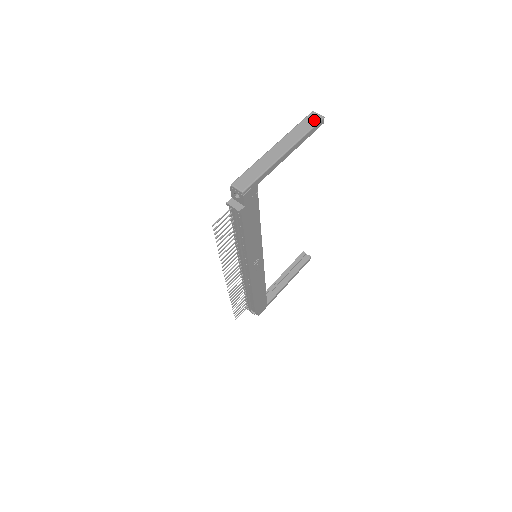
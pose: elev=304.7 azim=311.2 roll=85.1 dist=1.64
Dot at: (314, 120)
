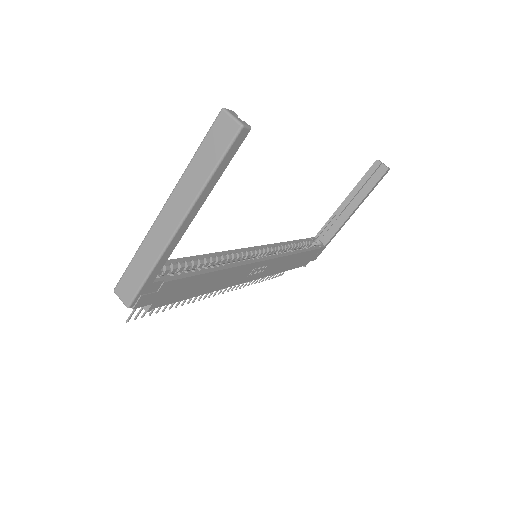
Dot at: (223, 138)
